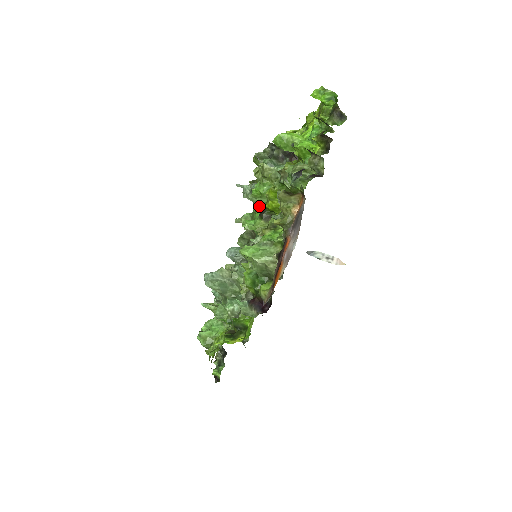
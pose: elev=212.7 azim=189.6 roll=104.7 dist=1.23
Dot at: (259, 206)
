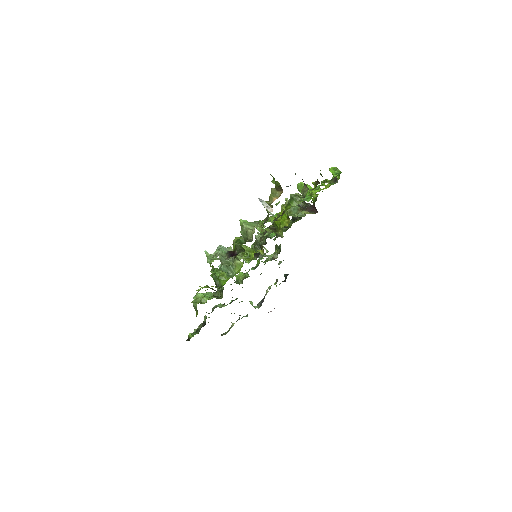
Dot at: occluded
